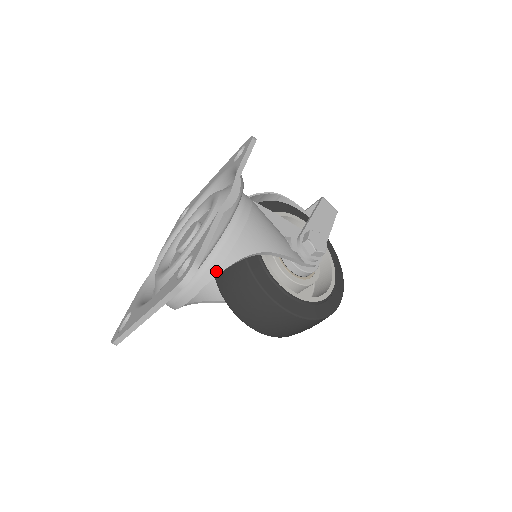
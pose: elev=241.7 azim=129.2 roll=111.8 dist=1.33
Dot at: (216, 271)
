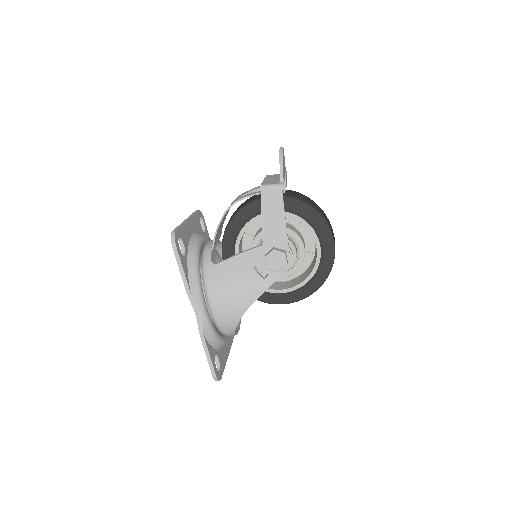
Dot at: (232, 334)
